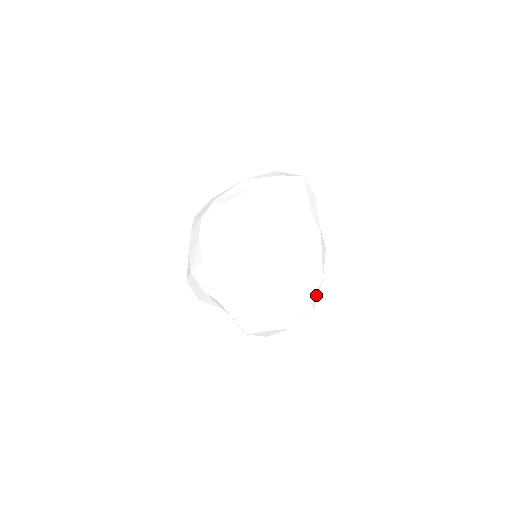
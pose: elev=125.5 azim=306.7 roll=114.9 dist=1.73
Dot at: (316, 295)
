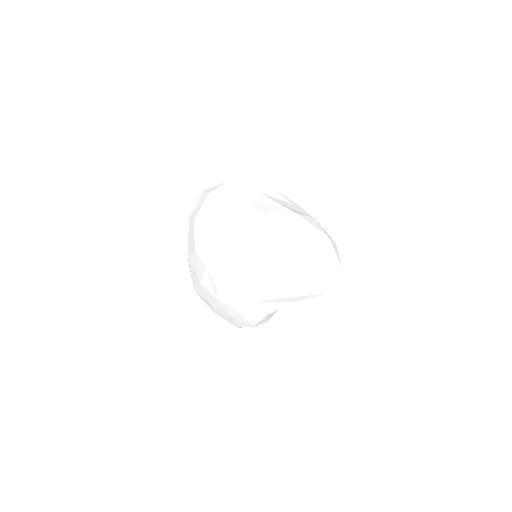
Dot at: occluded
